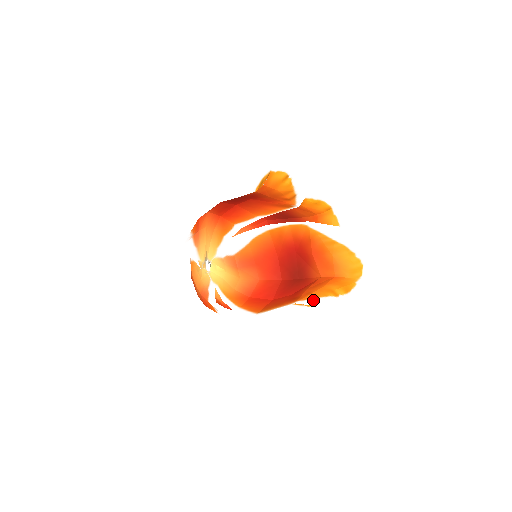
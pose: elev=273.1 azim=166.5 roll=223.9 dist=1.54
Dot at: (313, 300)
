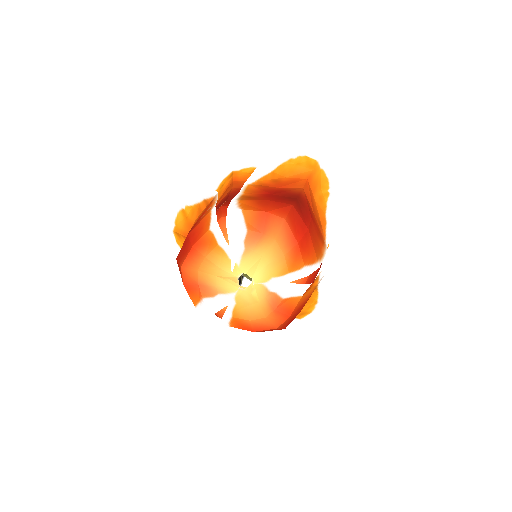
Dot at: occluded
